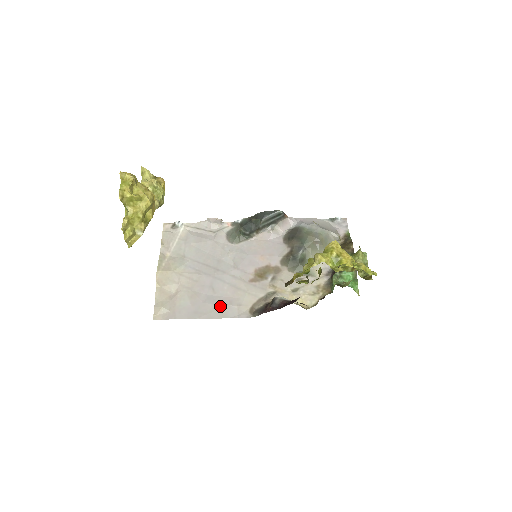
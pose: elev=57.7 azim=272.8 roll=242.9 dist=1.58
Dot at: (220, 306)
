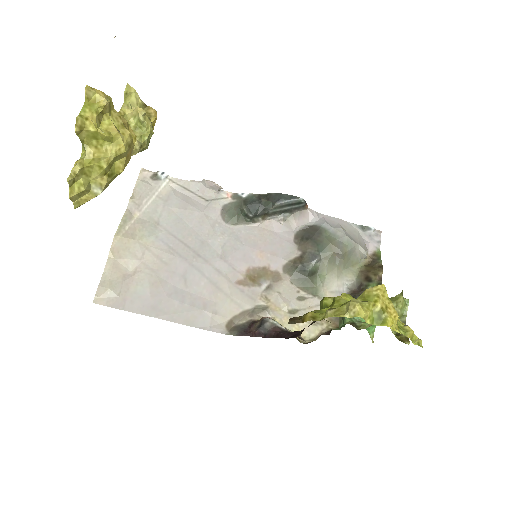
Dot at: (189, 307)
